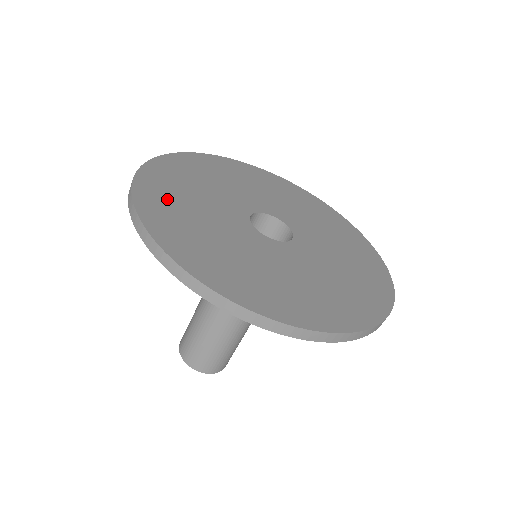
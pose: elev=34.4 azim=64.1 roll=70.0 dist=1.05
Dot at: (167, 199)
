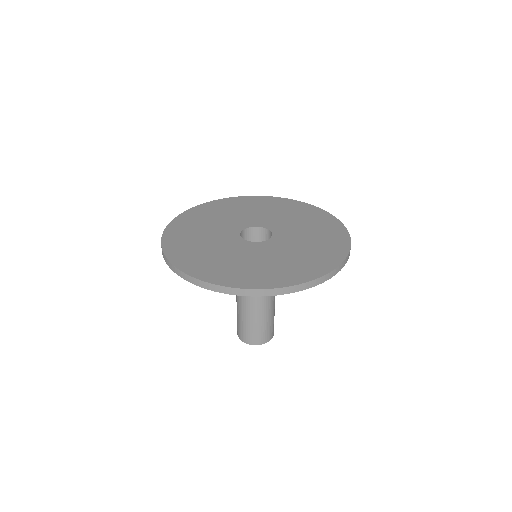
Dot at: (183, 237)
